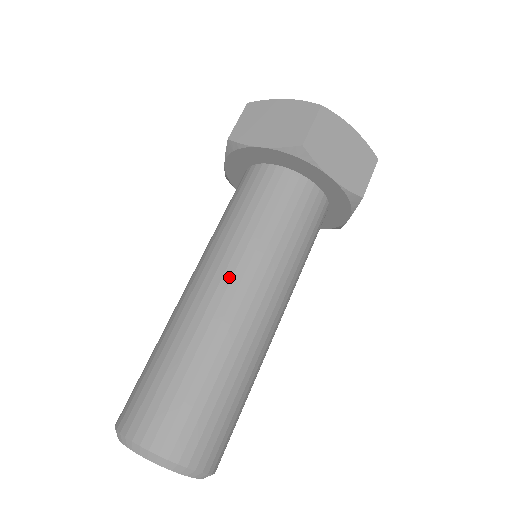
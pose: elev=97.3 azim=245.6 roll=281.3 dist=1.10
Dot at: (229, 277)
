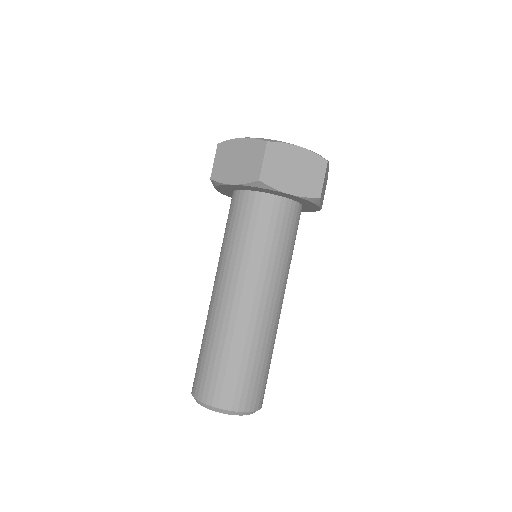
Dot at: (235, 285)
